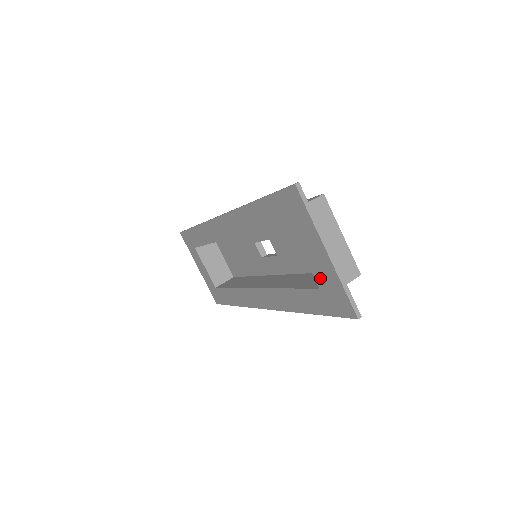
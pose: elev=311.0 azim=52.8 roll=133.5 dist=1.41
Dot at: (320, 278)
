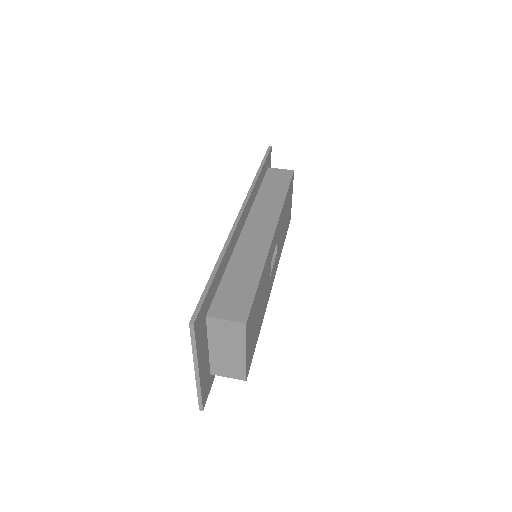
Dot at: occluded
